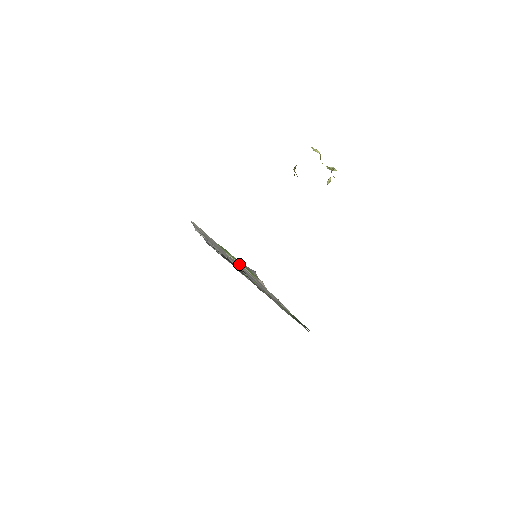
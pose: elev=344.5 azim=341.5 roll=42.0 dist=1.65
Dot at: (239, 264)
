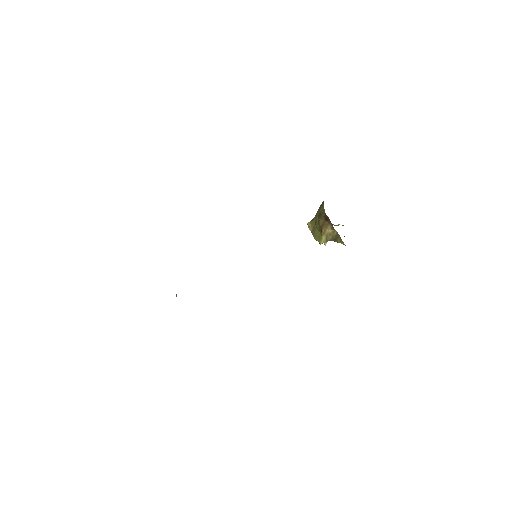
Dot at: occluded
